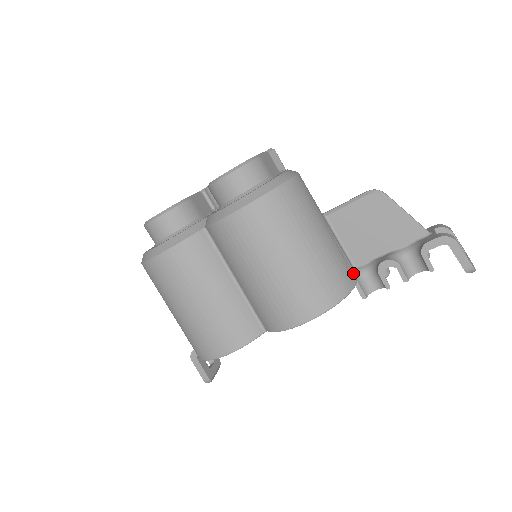
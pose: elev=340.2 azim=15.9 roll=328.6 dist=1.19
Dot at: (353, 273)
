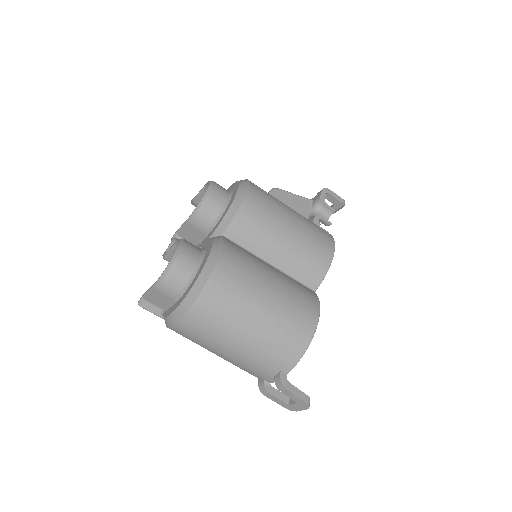
Dot at: occluded
